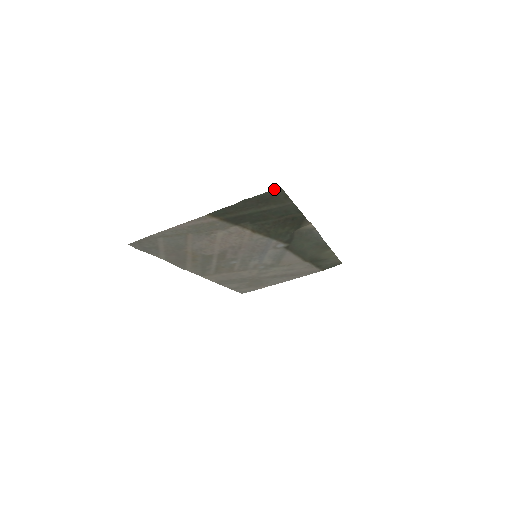
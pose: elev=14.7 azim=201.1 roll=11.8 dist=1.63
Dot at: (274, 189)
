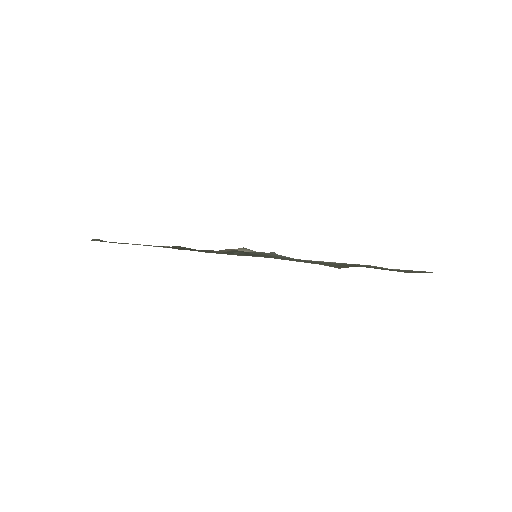
Dot at: occluded
